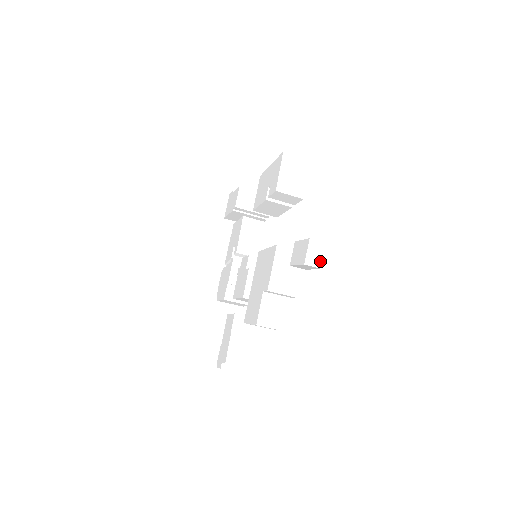
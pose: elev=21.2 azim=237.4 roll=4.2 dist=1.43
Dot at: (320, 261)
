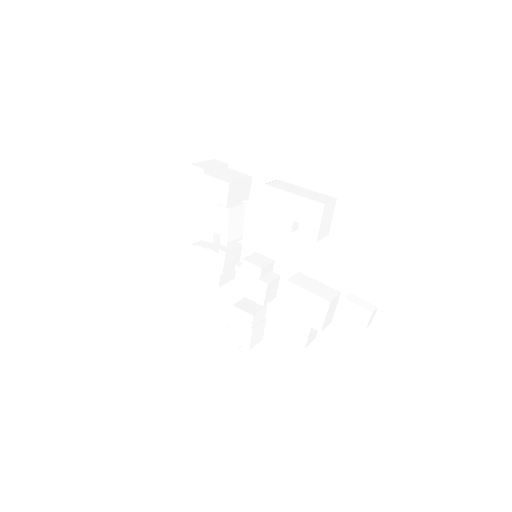
Dot at: occluded
